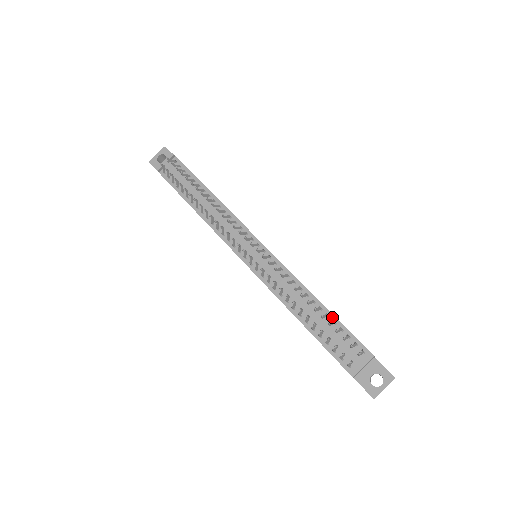
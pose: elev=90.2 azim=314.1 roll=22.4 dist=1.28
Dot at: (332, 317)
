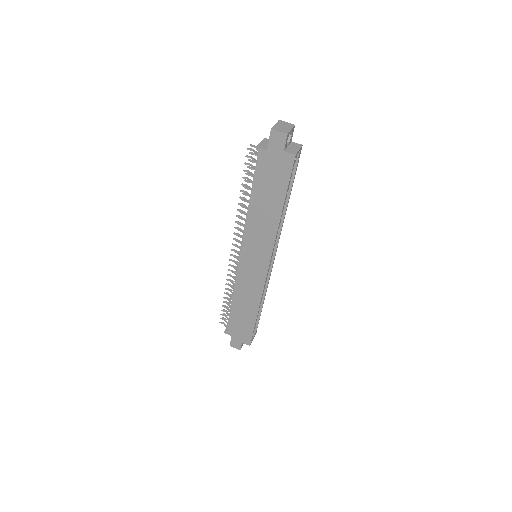
Dot at: occluded
